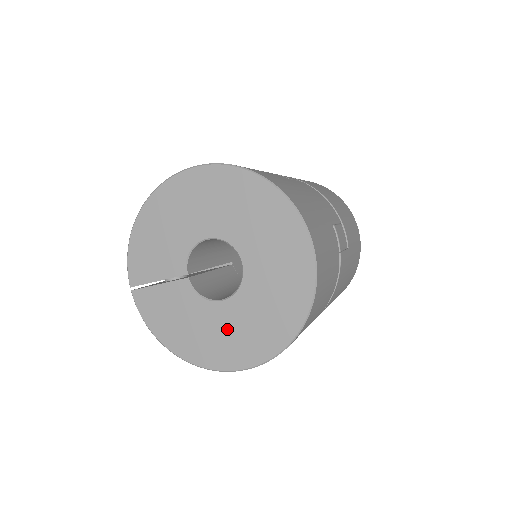
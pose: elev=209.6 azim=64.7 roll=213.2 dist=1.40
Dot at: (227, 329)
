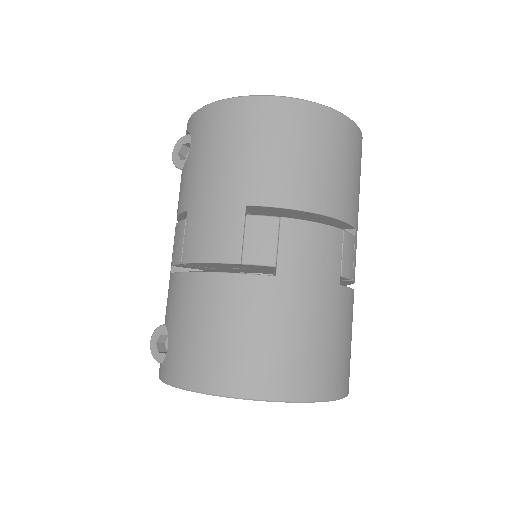
Dot at: occluded
